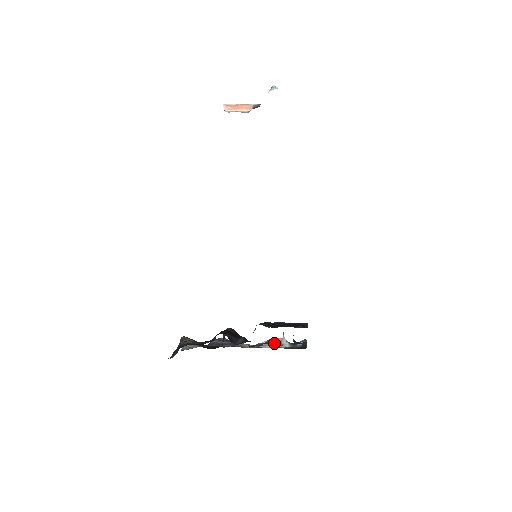
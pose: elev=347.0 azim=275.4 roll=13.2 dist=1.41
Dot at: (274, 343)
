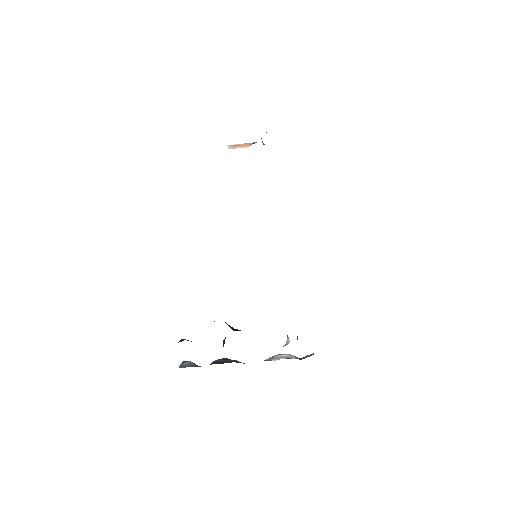
Dot at: occluded
